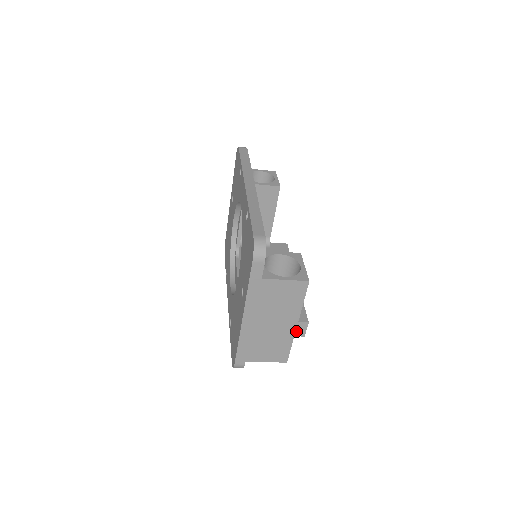
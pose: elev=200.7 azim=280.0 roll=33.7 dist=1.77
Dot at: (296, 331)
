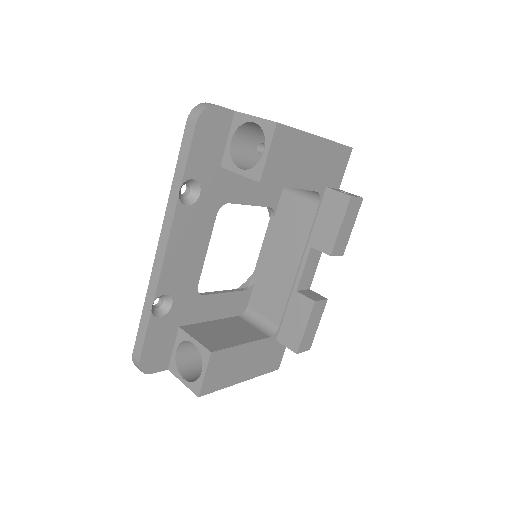
Dot at: occluded
